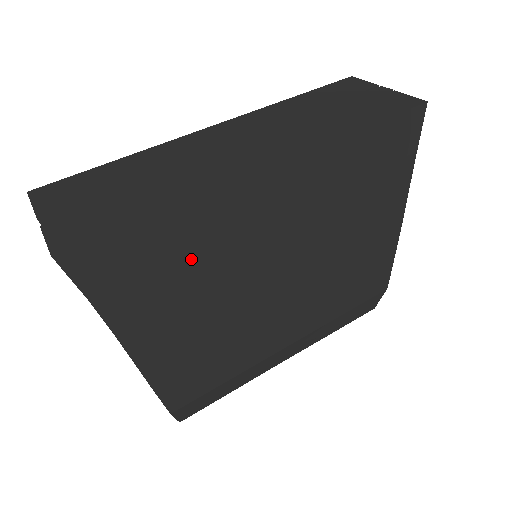
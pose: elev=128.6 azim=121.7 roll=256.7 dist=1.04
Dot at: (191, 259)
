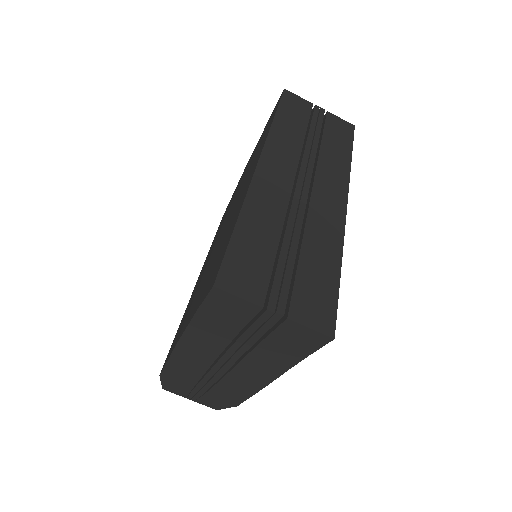
Dot at: occluded
